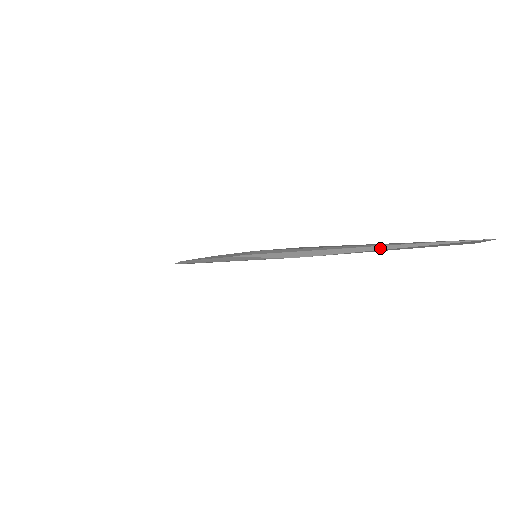
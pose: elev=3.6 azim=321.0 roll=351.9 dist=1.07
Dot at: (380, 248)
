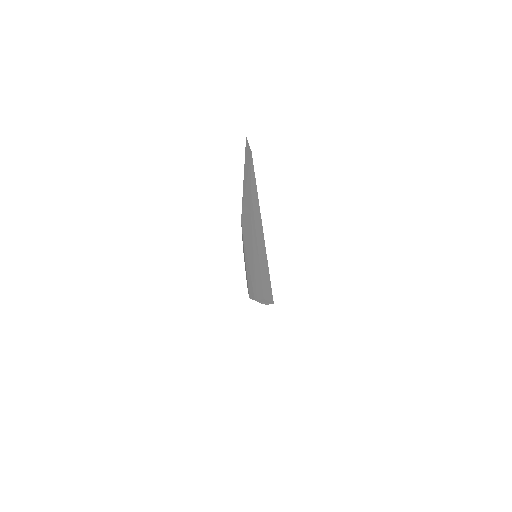
Dot at: (244, 180)
